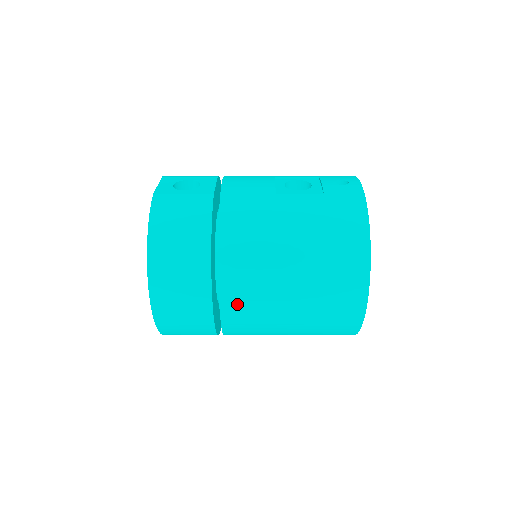
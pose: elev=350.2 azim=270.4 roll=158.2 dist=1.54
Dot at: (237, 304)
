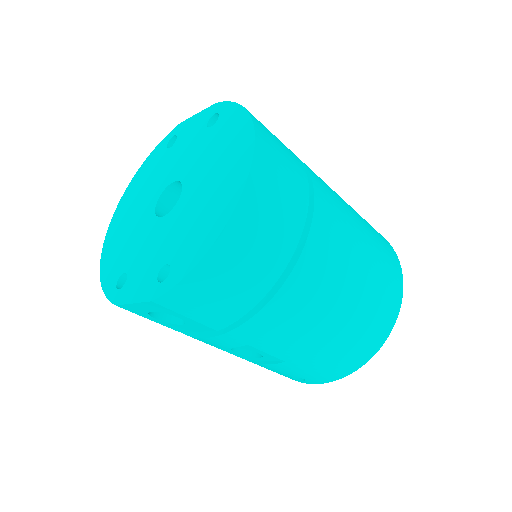
Dot at: (326, 230)
